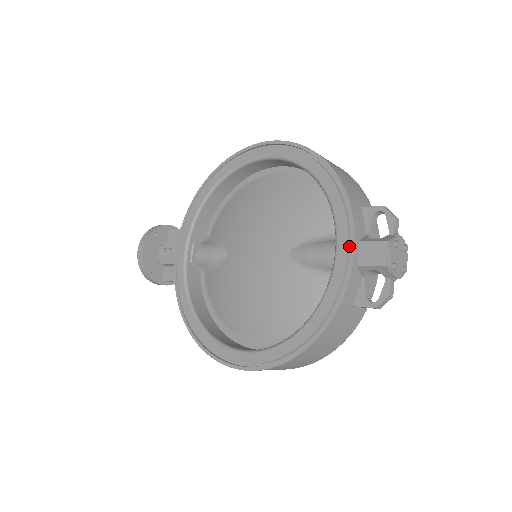
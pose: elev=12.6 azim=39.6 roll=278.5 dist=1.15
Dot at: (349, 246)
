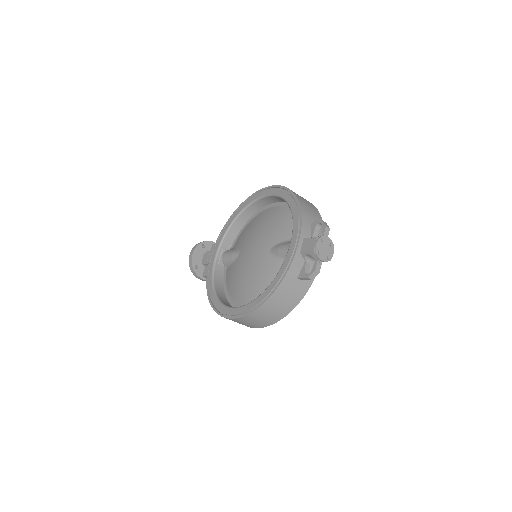
Dot at: (297, 241)
